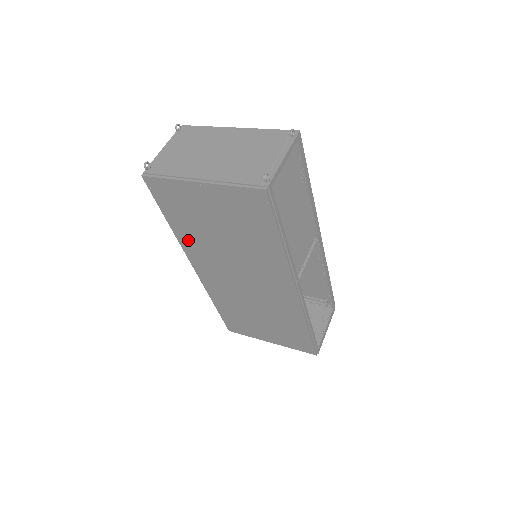
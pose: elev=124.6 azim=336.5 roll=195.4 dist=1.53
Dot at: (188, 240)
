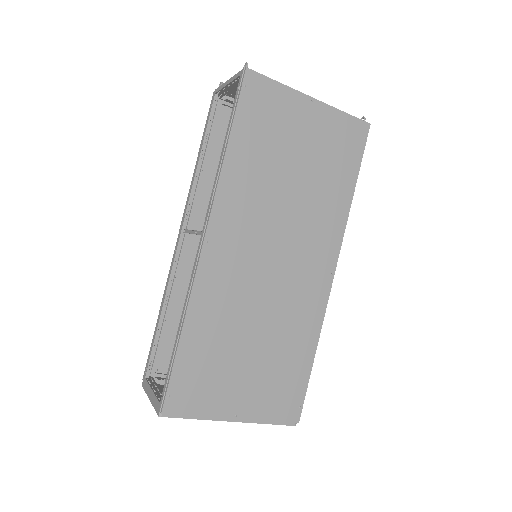
Dot at: (237, 179)
